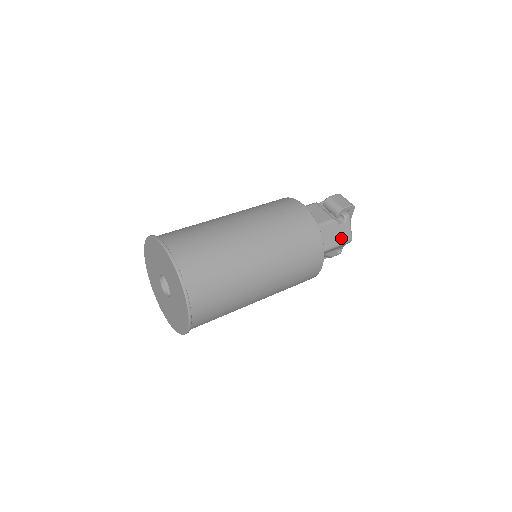
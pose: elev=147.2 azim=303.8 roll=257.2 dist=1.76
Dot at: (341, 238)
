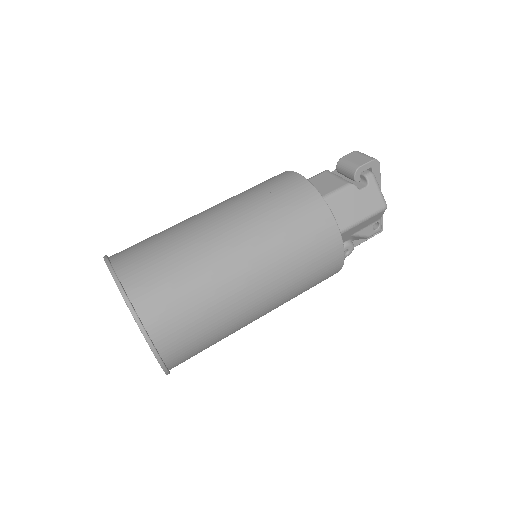
Dot at: (368, 207)
